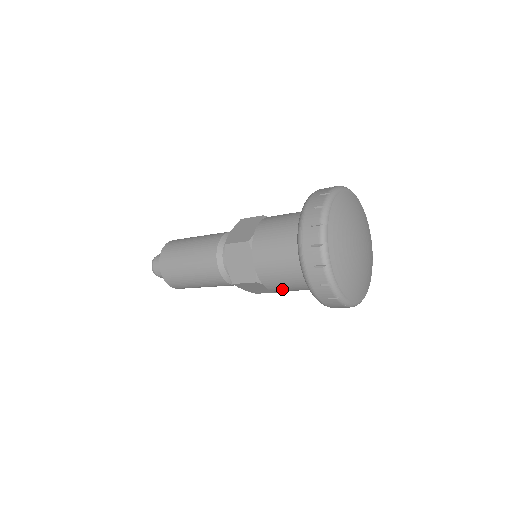
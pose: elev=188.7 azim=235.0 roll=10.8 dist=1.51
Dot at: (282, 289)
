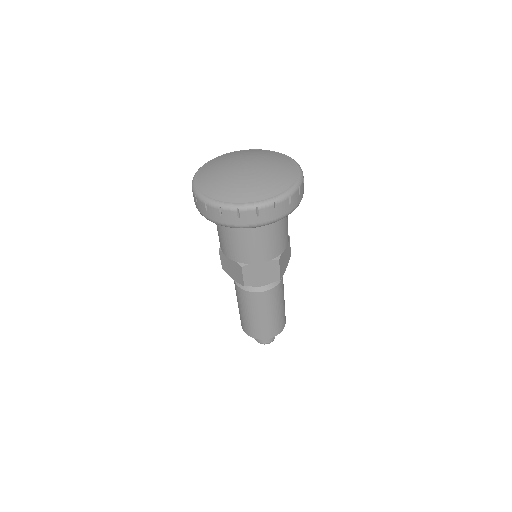
Dot at: (258, 252)
